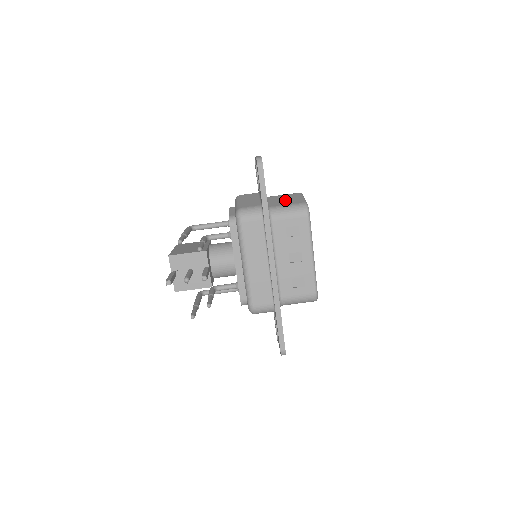
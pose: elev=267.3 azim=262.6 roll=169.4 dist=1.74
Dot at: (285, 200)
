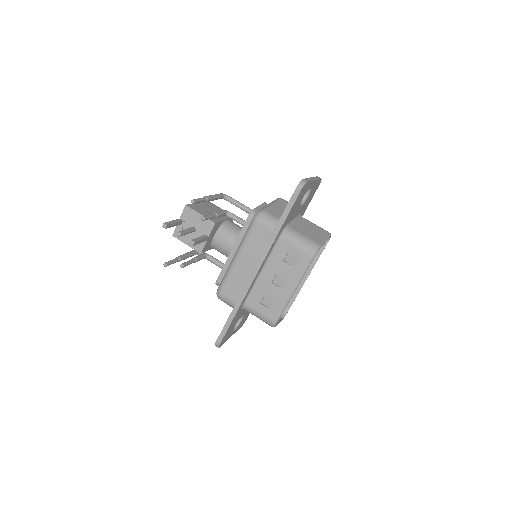
Dot at: (309, 230)
